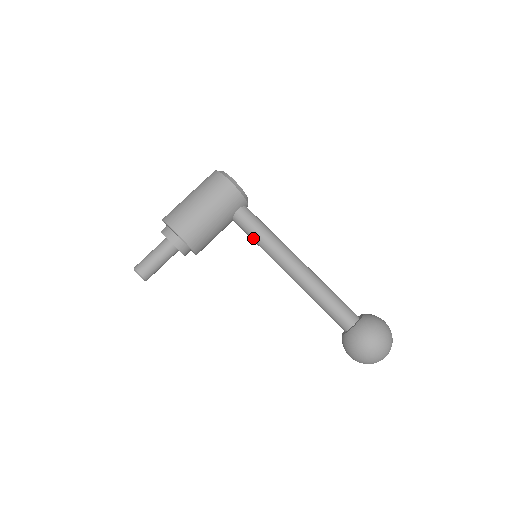
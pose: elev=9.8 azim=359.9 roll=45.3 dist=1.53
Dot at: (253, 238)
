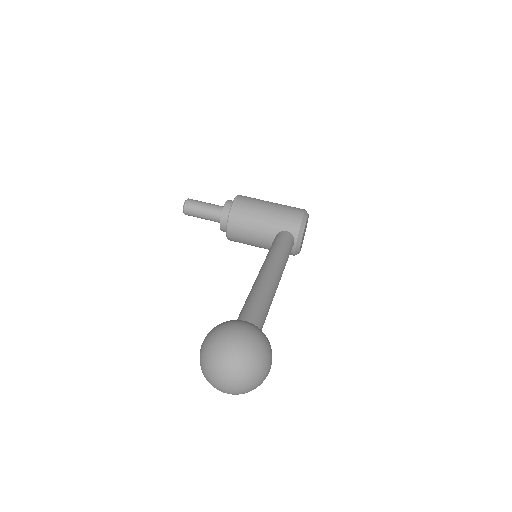
Dot at: occluded
